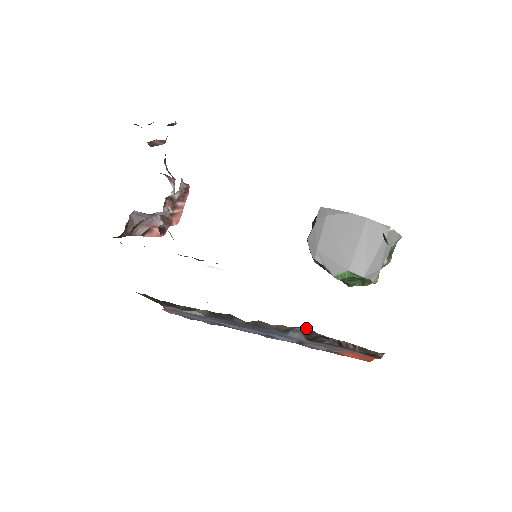
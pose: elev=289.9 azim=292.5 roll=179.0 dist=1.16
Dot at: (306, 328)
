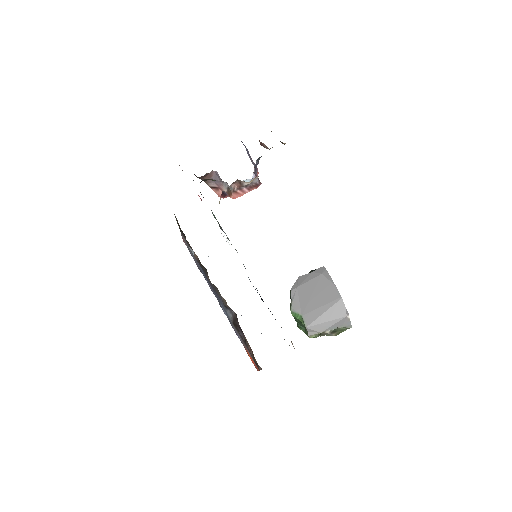
Dot at: (236, 315)
